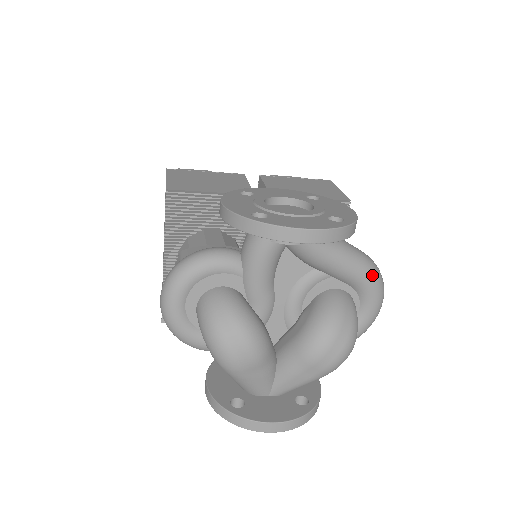
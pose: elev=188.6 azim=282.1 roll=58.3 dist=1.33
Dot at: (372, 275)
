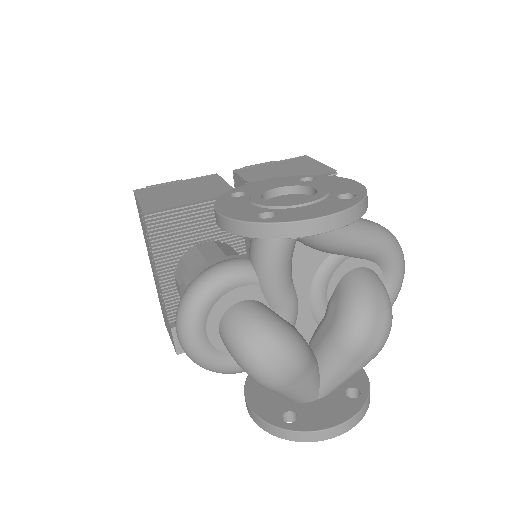
Dot at: (390, 243)
